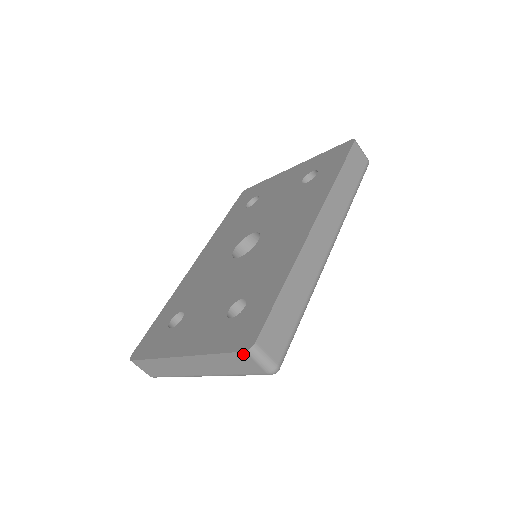
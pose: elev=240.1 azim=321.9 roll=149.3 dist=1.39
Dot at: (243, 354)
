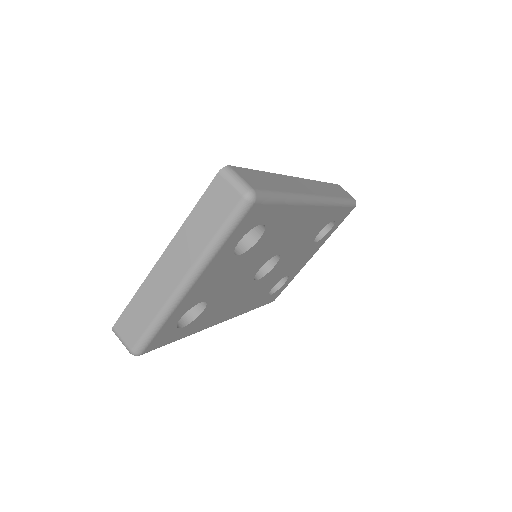
Dot at: (217, 179)
